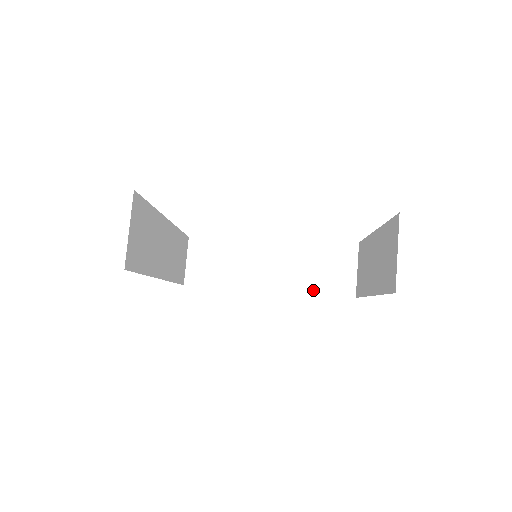
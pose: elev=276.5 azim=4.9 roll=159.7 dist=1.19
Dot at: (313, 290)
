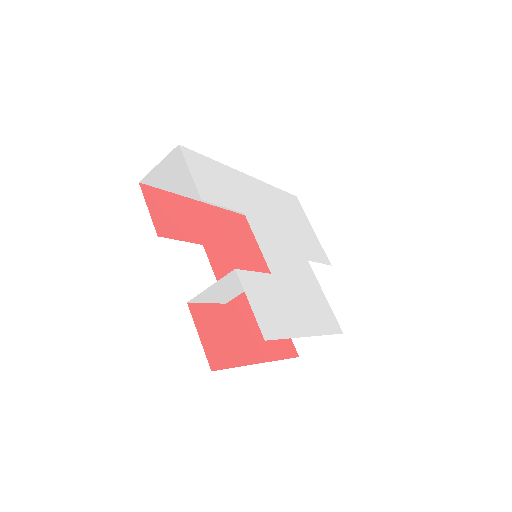
Dot at: occluded
